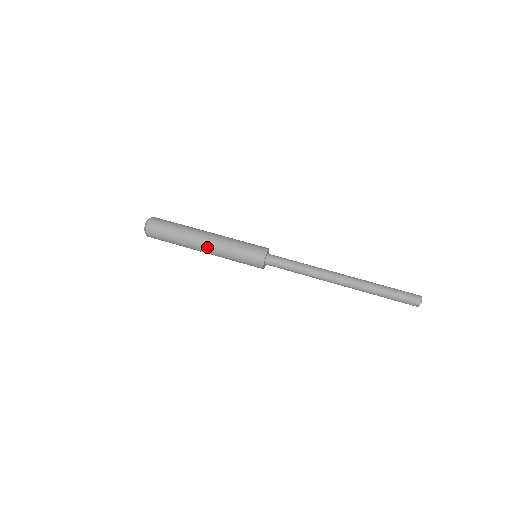
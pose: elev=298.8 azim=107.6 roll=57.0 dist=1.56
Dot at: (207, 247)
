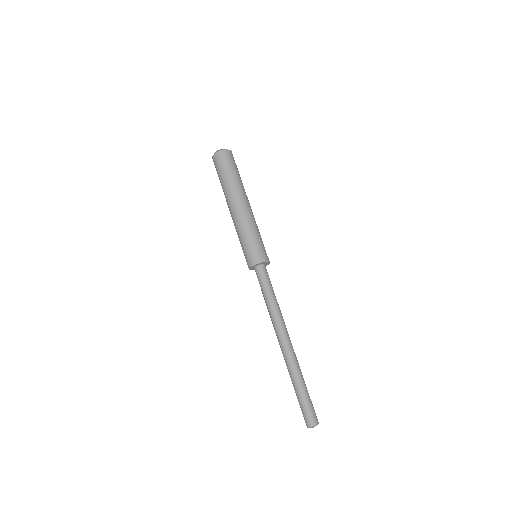
Dot at: (231, 215)
